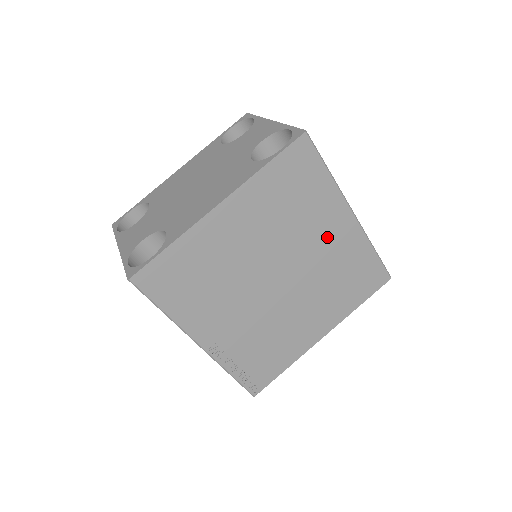
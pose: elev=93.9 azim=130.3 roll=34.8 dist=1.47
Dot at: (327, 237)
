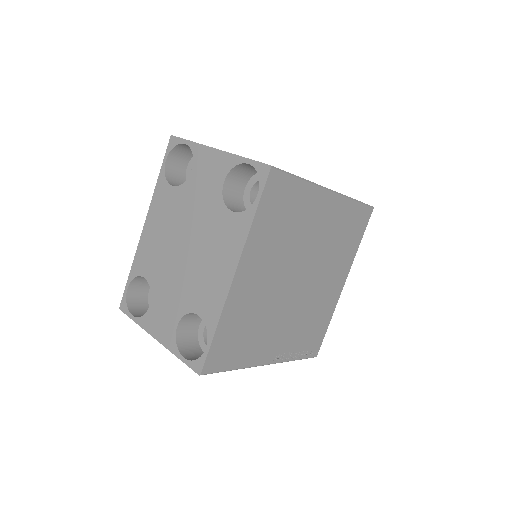
Dot at: (319, 223)
